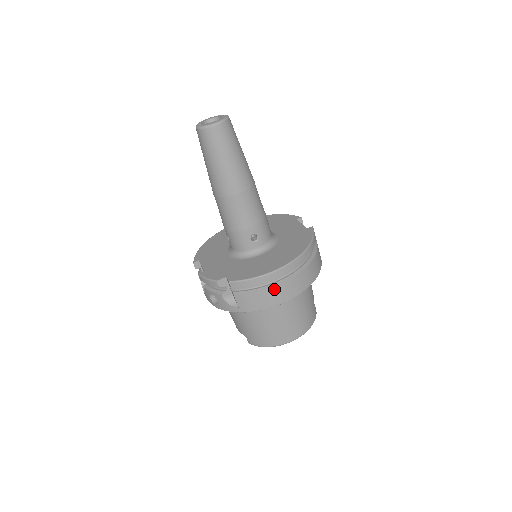
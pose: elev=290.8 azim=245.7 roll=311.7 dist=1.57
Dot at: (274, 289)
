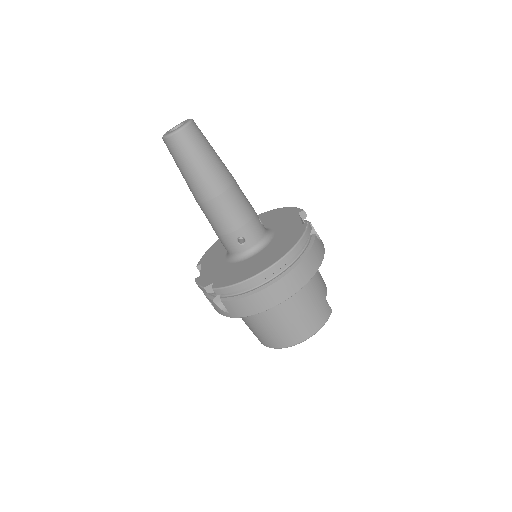
Dot at: (257, 295)
